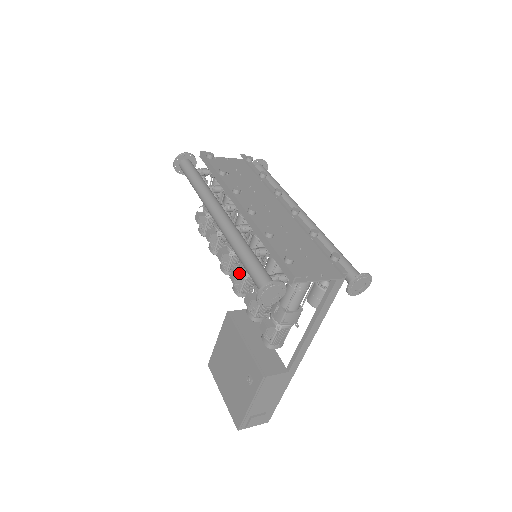
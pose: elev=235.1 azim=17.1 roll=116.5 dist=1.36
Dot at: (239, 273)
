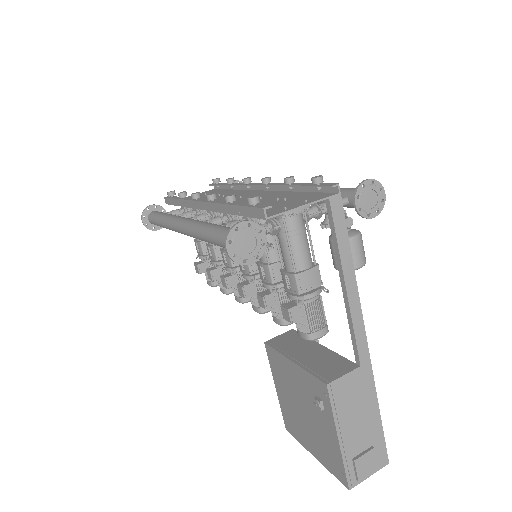
Dot at: (246, 283)
